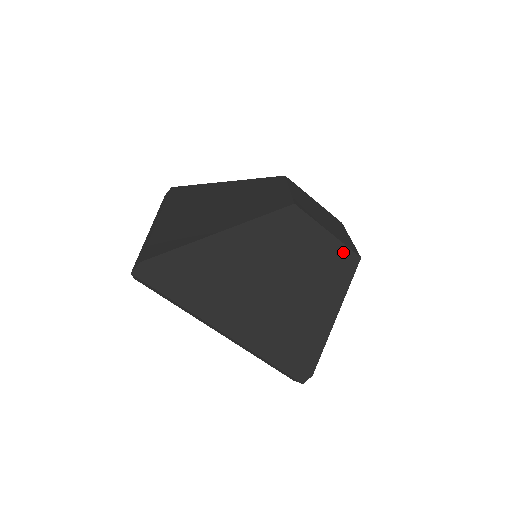
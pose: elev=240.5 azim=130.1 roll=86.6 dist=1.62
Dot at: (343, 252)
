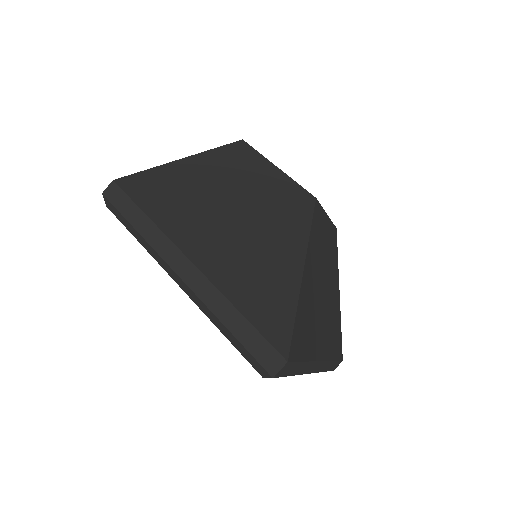
Dot at: (333, 230)
